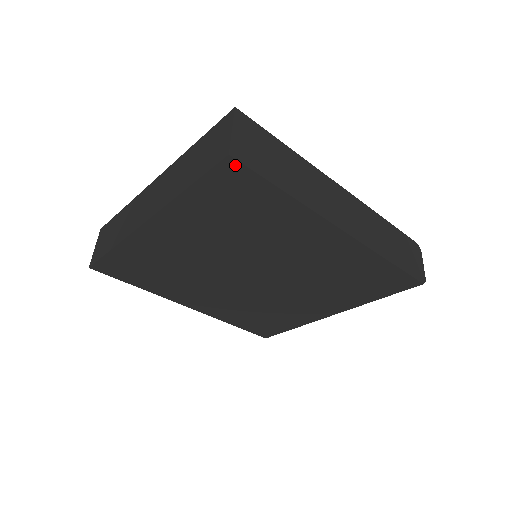
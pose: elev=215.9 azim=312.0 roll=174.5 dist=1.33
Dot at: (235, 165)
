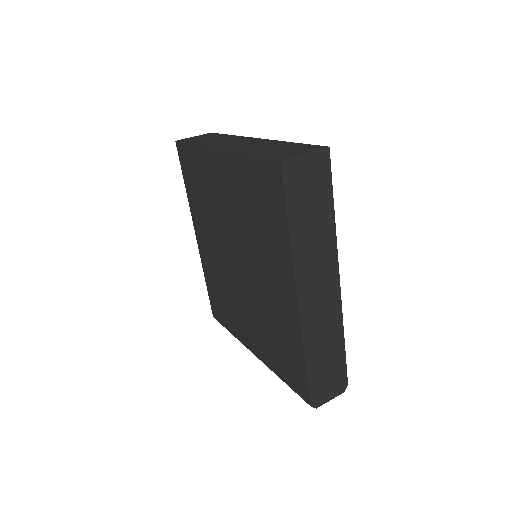
Dot at: (279, 172)
